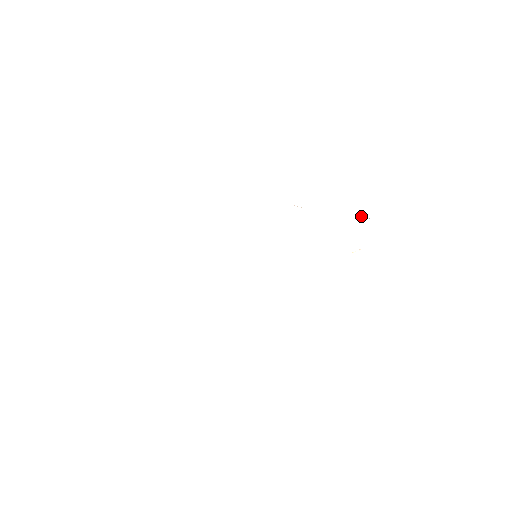
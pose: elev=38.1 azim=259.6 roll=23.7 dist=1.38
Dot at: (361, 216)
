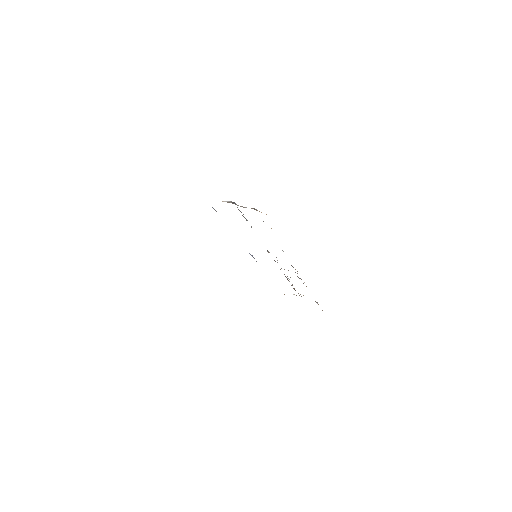
Dot at: occluded
